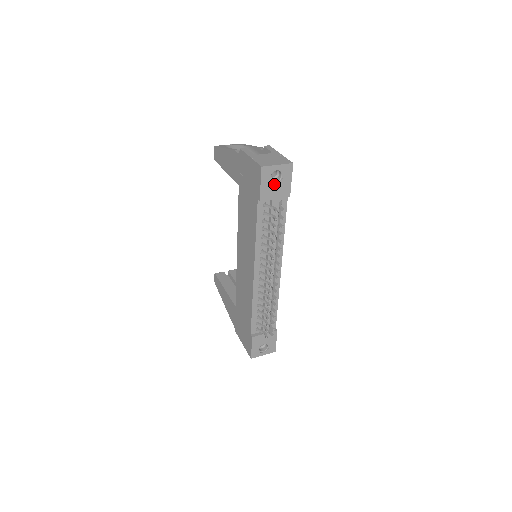
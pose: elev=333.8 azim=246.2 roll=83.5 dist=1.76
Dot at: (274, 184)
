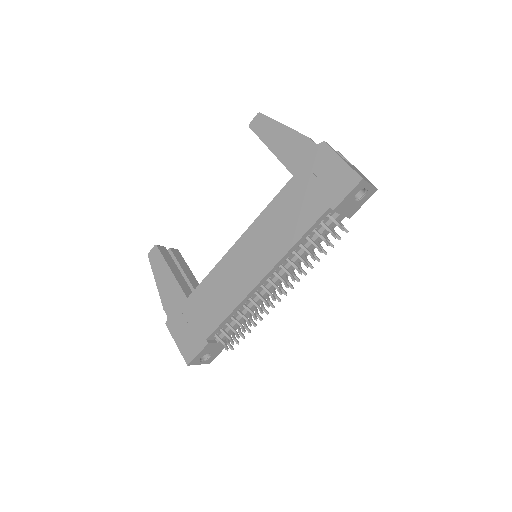
Dot at: (353, 200)
